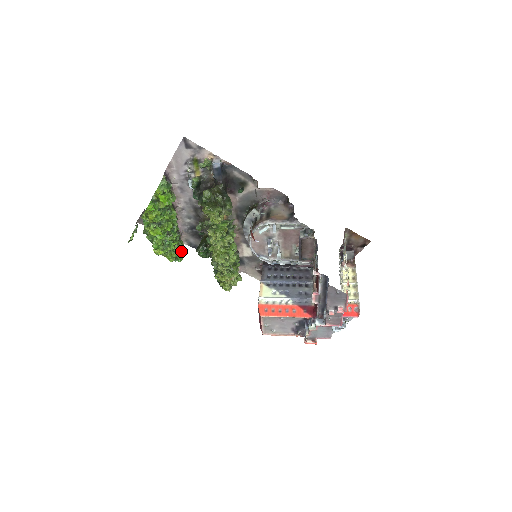
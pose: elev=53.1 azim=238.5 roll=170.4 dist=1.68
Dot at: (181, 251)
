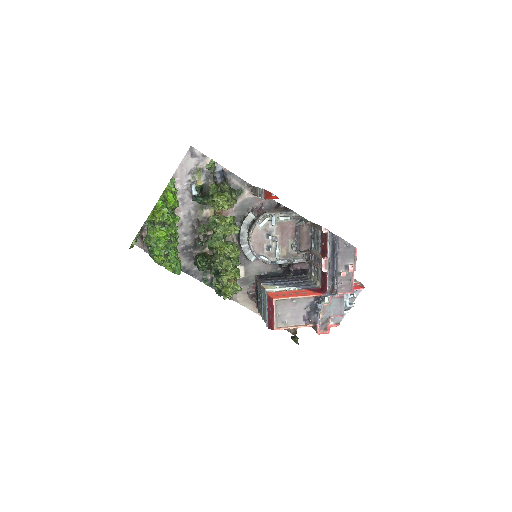
Dot at: (180, 263)
